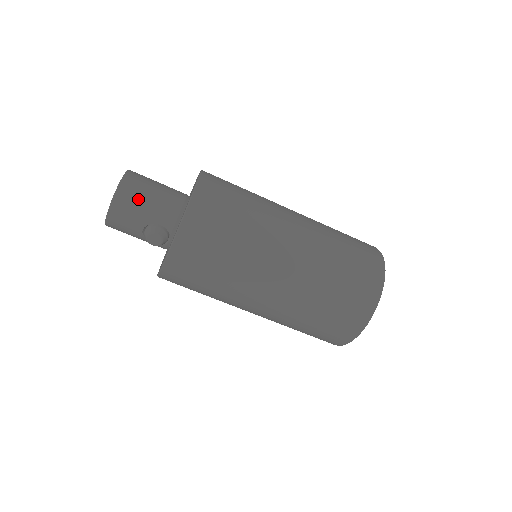
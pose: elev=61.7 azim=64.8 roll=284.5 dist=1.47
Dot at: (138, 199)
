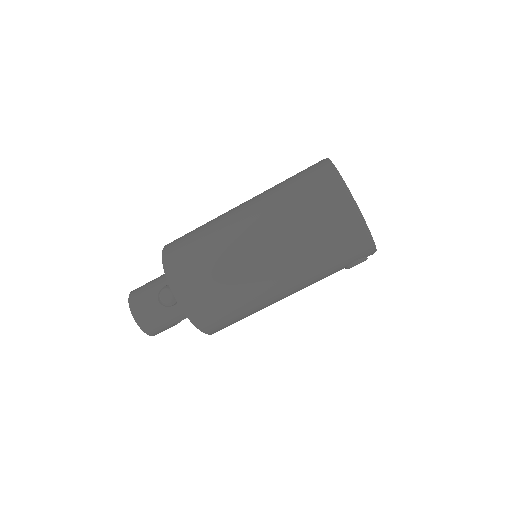
Dot at: (144, 288)
